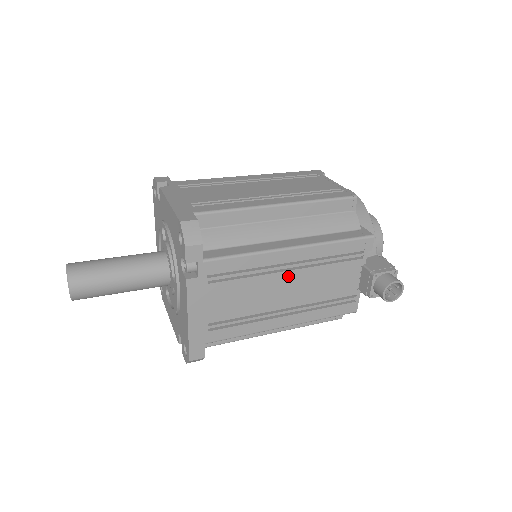
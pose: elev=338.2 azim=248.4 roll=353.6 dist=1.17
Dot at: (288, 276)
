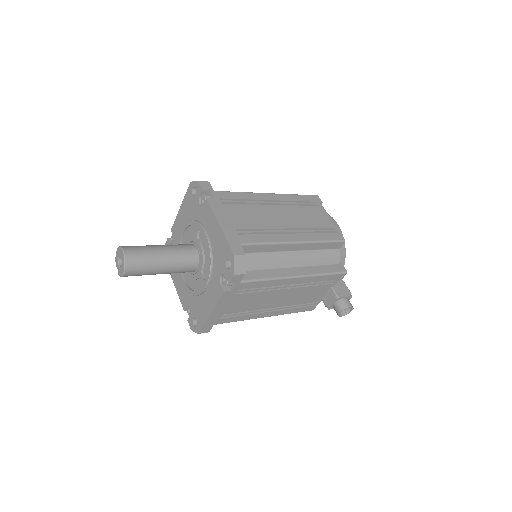
Dot at: (285, 291)
